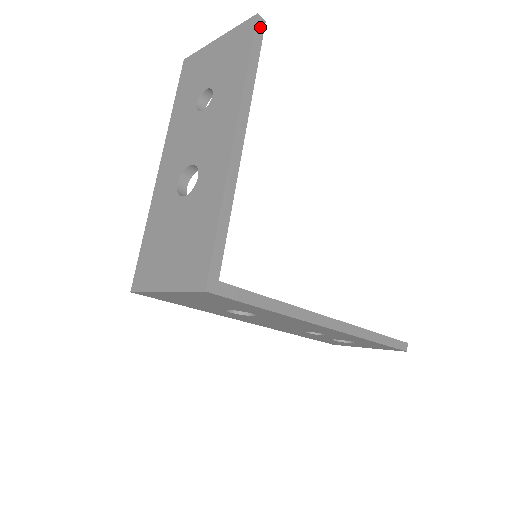
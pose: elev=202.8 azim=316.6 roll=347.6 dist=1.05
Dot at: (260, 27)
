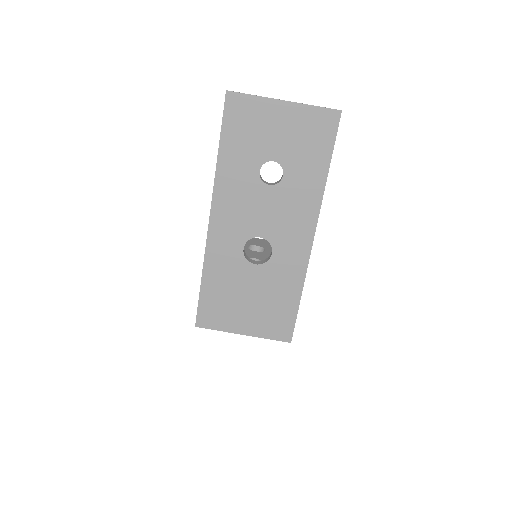
Dot at: (339, 121)
